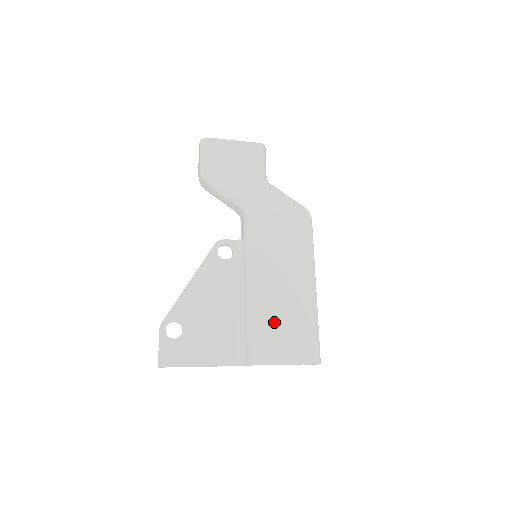
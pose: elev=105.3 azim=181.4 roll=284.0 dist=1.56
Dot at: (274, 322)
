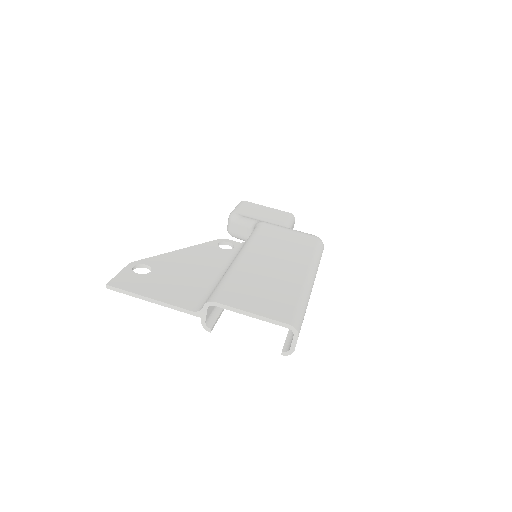
Dot at: (252, 282)
